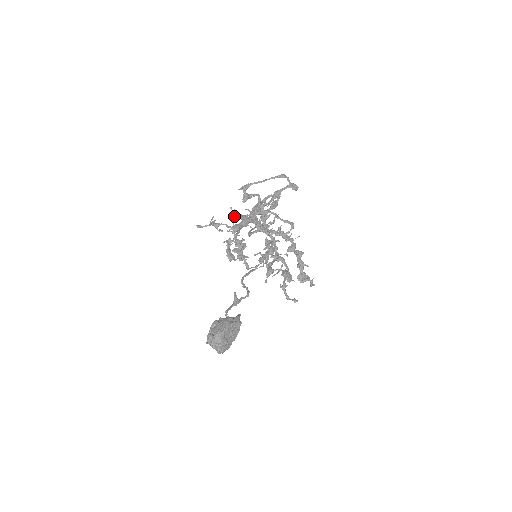
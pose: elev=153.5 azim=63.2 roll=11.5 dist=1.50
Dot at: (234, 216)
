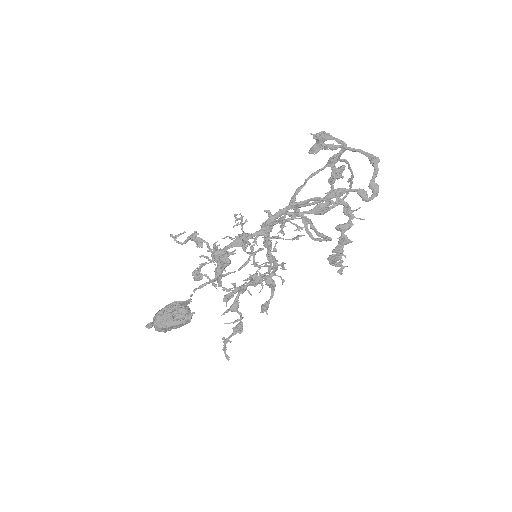
Dot at: (236, 224)
